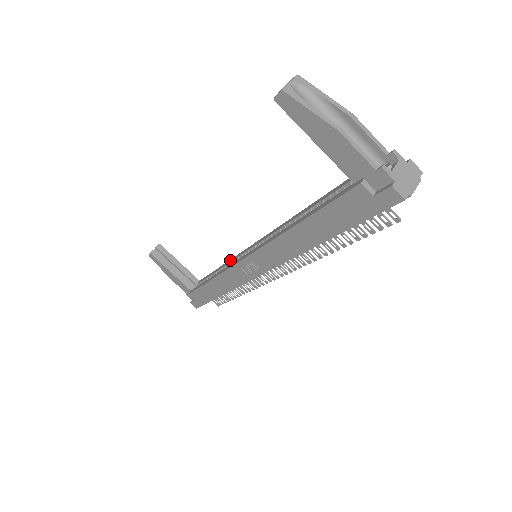
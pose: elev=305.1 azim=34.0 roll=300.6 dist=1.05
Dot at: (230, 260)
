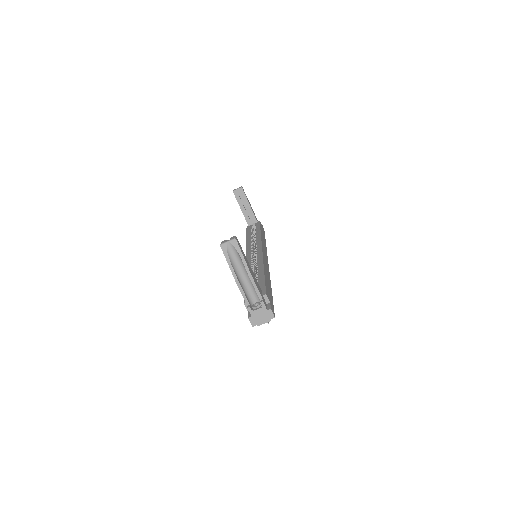
Dot at: (259, 237)
